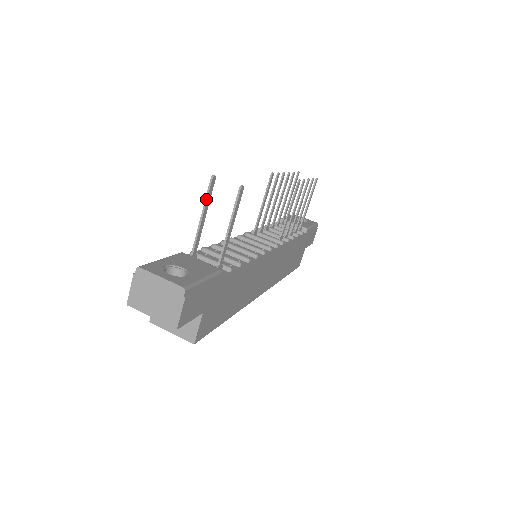
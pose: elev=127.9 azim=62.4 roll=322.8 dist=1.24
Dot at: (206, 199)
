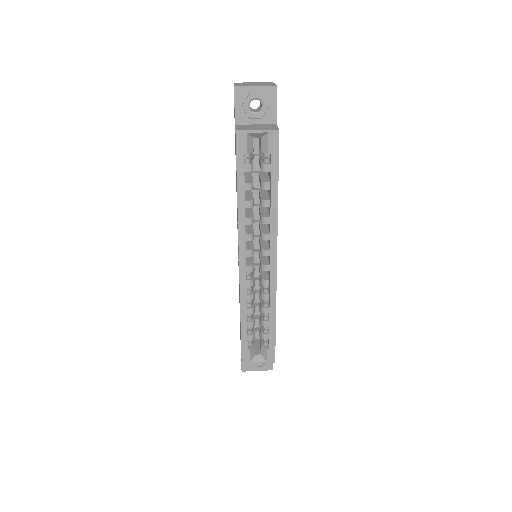
Dot at: occluded
